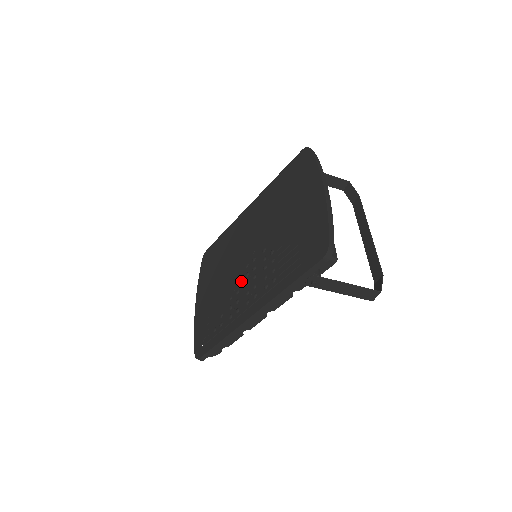
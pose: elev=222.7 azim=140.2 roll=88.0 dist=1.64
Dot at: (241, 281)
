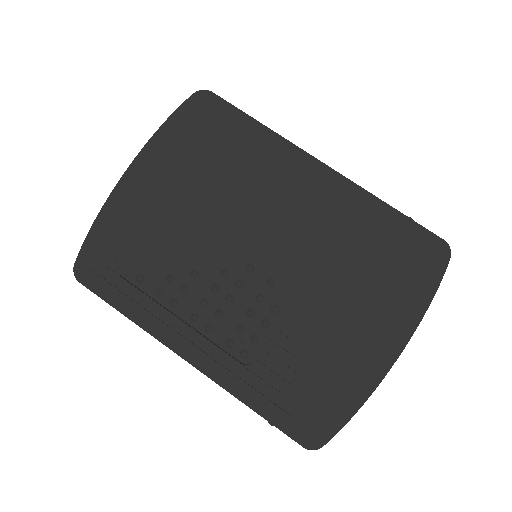
Dot at: (211, 267)
